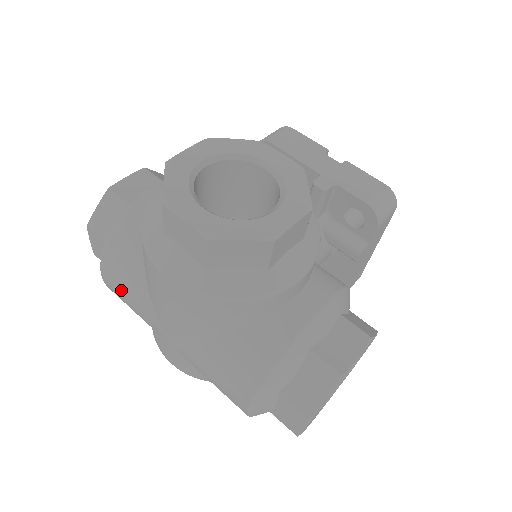
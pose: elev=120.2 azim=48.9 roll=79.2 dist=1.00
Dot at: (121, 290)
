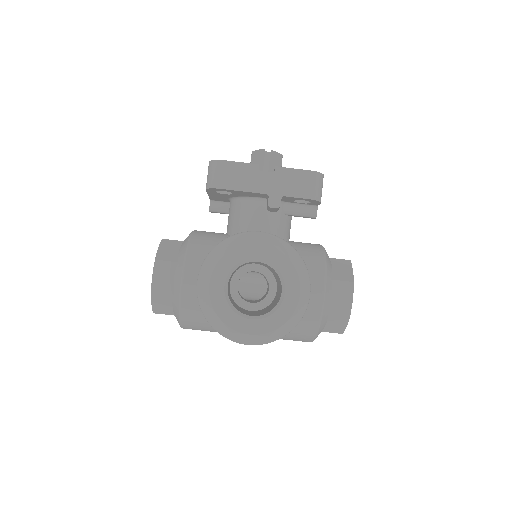
Dot at: occluded
